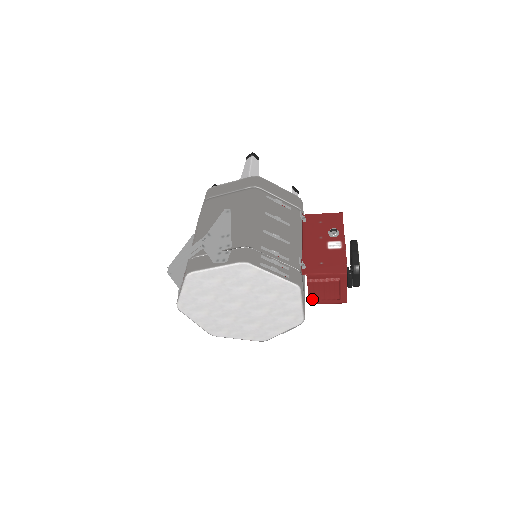
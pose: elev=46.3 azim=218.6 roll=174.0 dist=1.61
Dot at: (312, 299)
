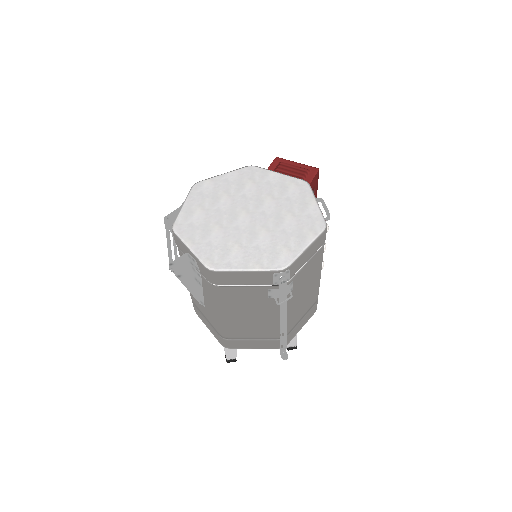
Dot at: occluded
